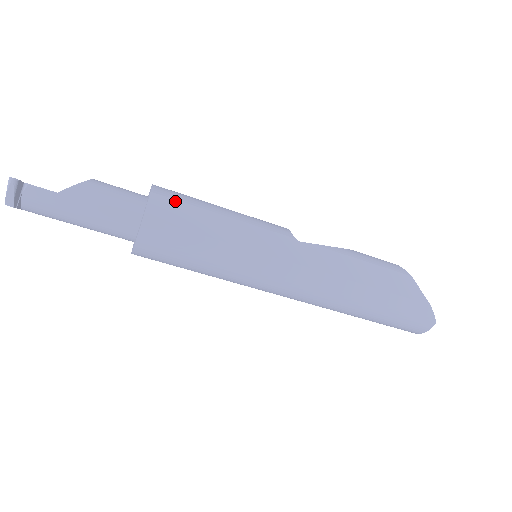
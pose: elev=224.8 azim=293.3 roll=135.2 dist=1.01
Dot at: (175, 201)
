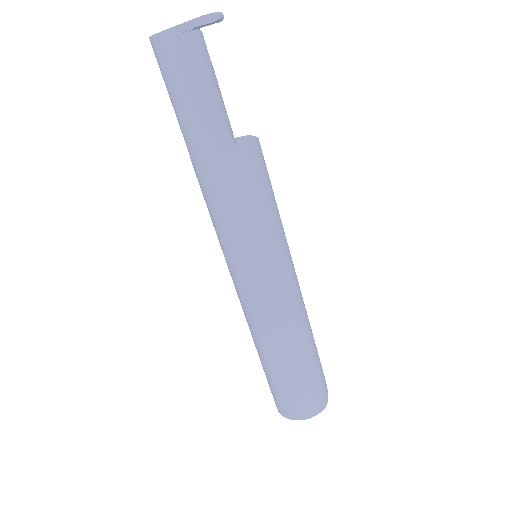
Dot at: occluded
